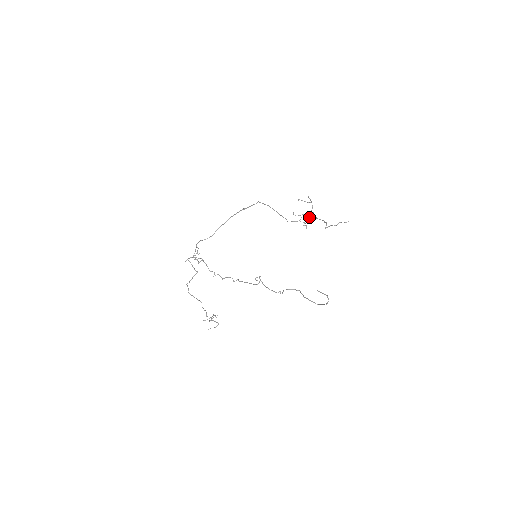
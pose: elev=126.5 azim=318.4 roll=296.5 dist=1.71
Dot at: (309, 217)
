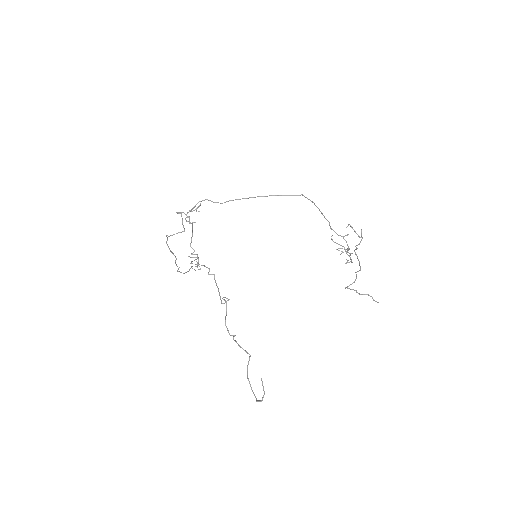
Dot at: (346, 253)
